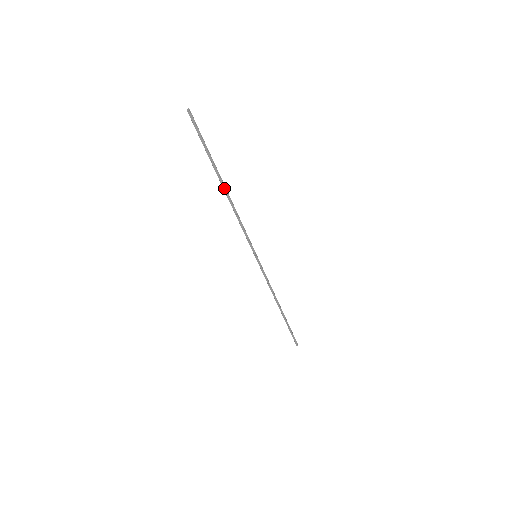
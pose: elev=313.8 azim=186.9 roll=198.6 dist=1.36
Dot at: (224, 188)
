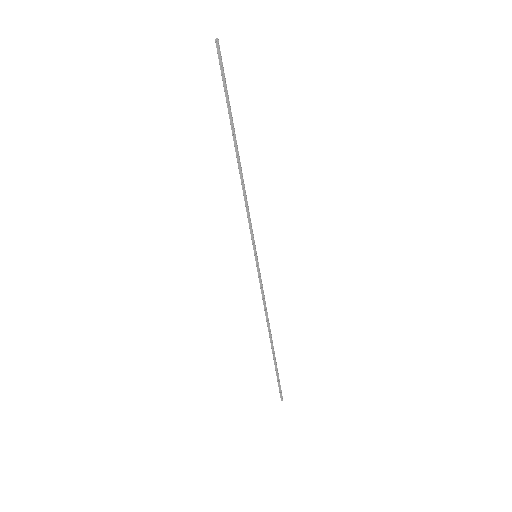
Dot at: (237, 152)
